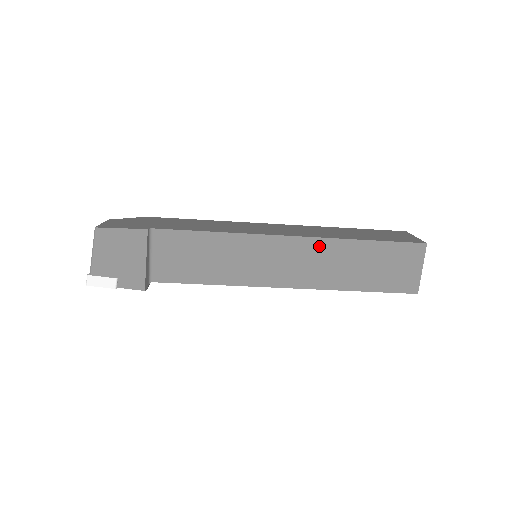
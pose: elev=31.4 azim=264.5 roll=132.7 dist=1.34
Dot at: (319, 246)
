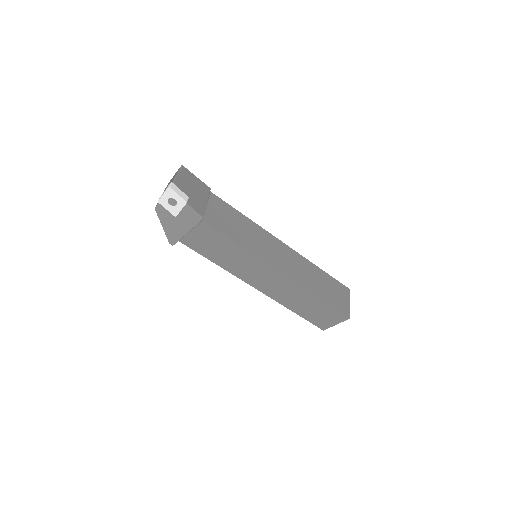
Dot at: (300, 259)
